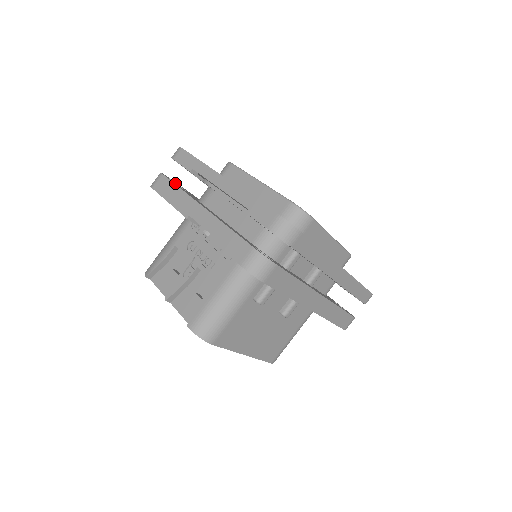
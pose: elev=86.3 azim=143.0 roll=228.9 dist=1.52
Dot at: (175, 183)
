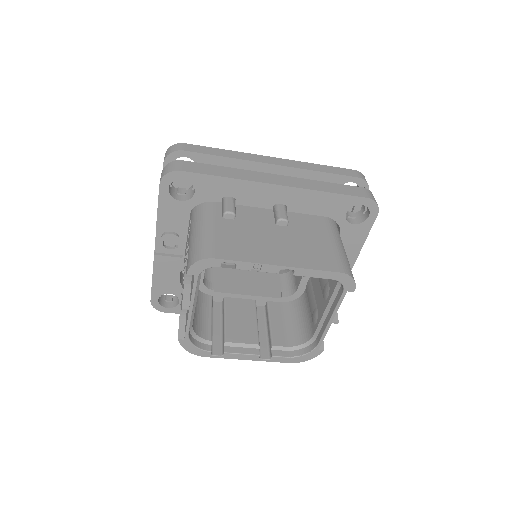
Dot at: (174, 297)
